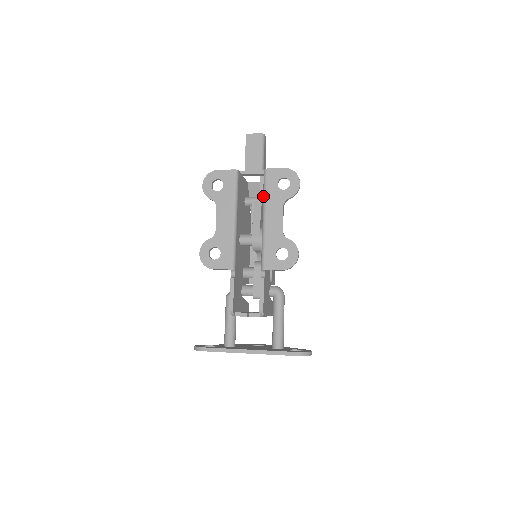
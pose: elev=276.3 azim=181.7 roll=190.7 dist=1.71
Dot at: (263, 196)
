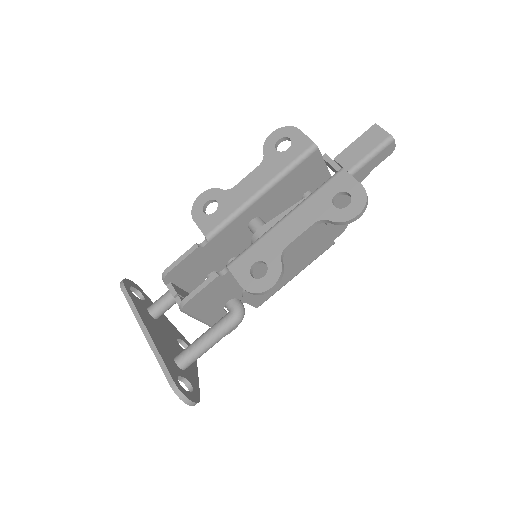
Dot at: (310, 194)
